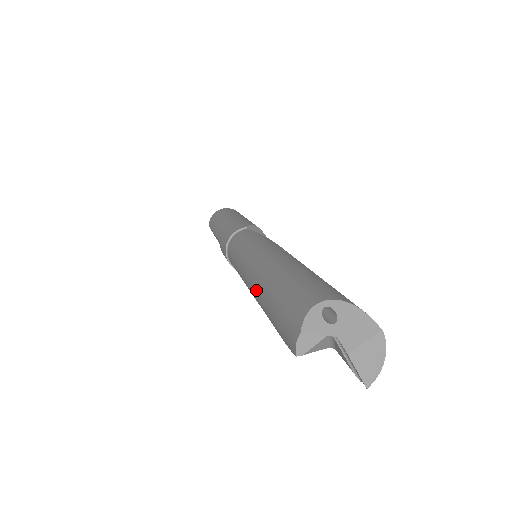
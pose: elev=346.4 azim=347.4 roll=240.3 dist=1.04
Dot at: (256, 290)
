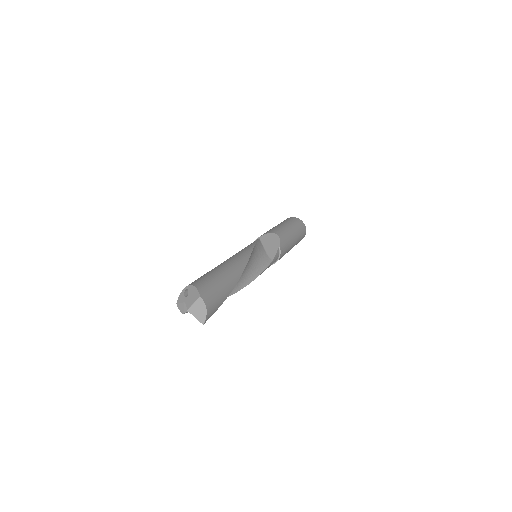
Dot at: occluded
